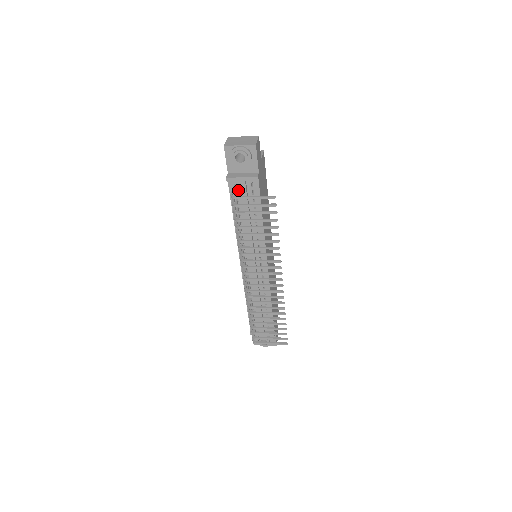
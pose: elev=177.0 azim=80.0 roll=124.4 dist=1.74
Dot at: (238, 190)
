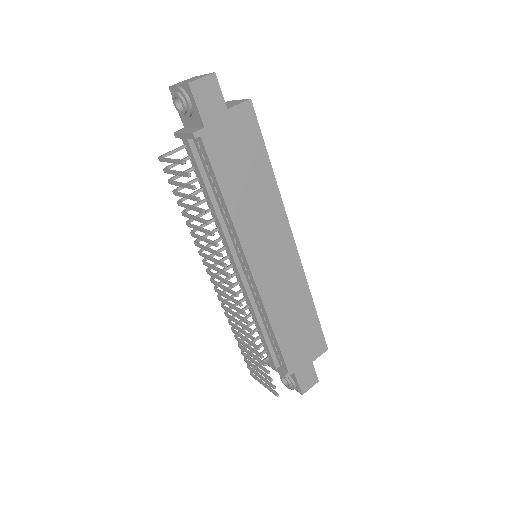
Dot at: occluded
